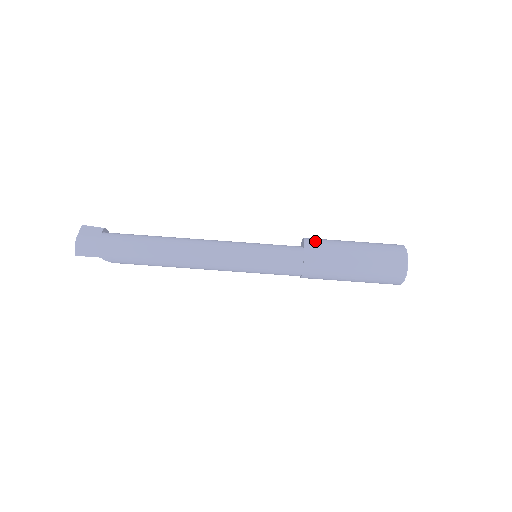
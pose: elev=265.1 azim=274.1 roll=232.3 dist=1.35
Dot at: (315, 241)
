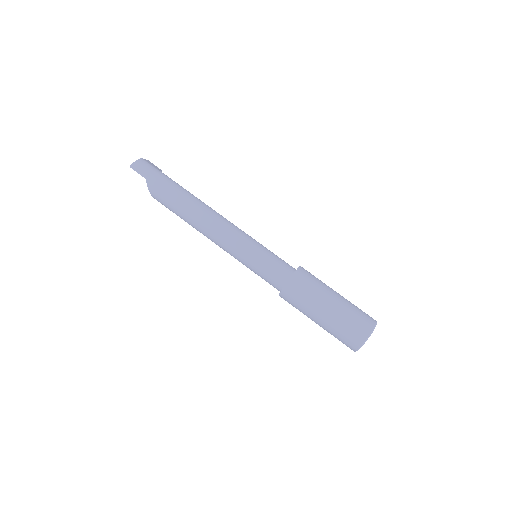
Dot at: occluded
